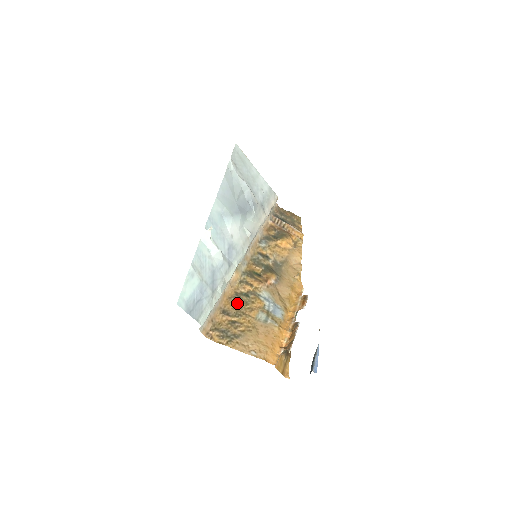
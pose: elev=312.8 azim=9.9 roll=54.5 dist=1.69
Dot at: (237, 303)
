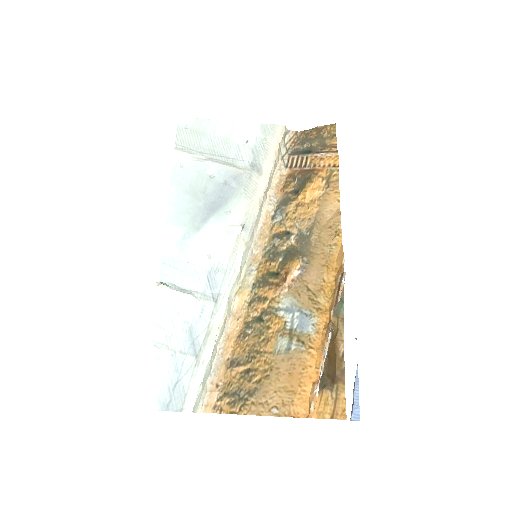
Dot at: (248, 340)
